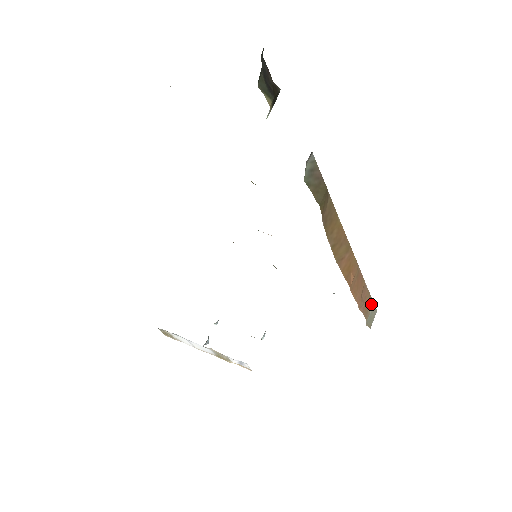
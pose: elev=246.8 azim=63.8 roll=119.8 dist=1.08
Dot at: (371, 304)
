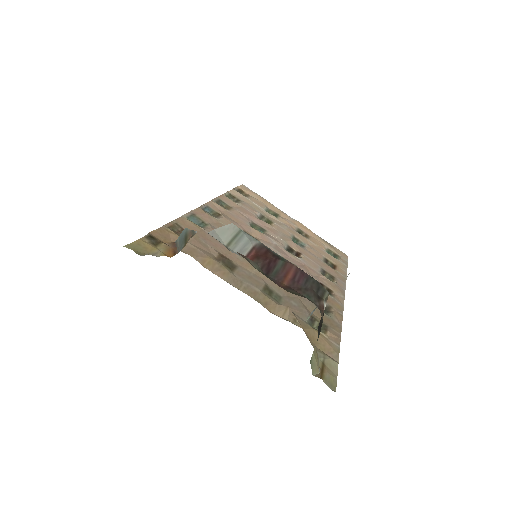
Dot at: occluded
